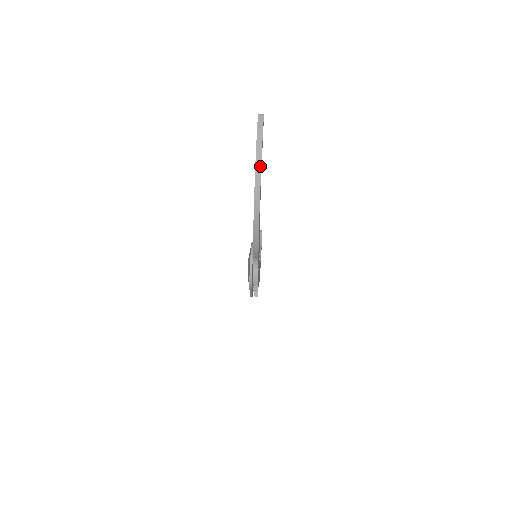
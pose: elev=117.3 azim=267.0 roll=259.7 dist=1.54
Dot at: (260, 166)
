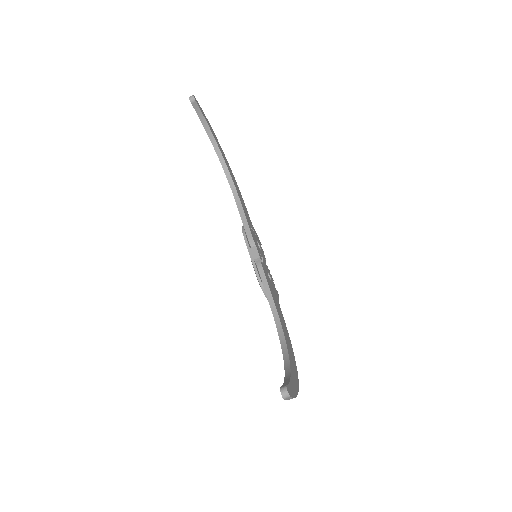
Dot at: occluded
